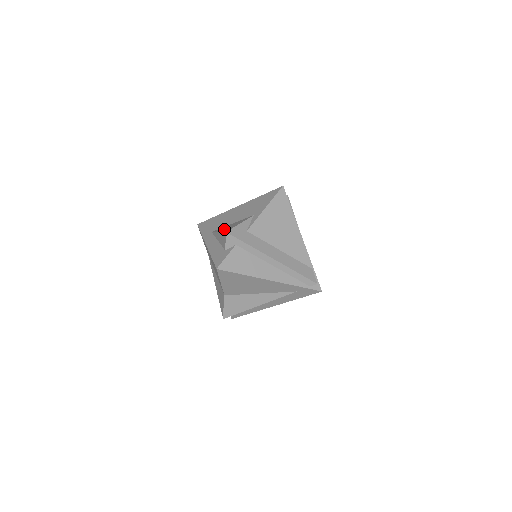
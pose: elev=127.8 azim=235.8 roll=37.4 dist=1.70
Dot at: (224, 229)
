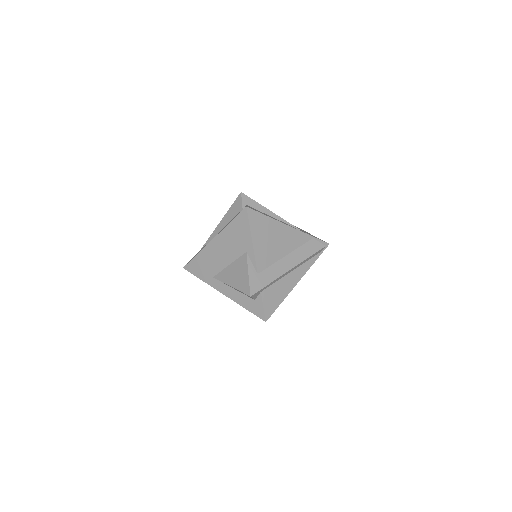
Dot at: (235, 283)
